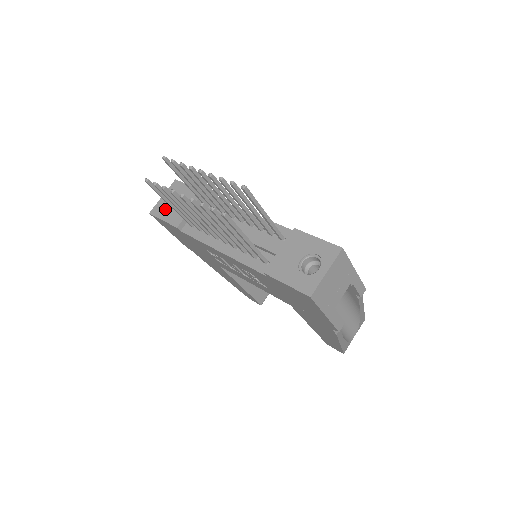
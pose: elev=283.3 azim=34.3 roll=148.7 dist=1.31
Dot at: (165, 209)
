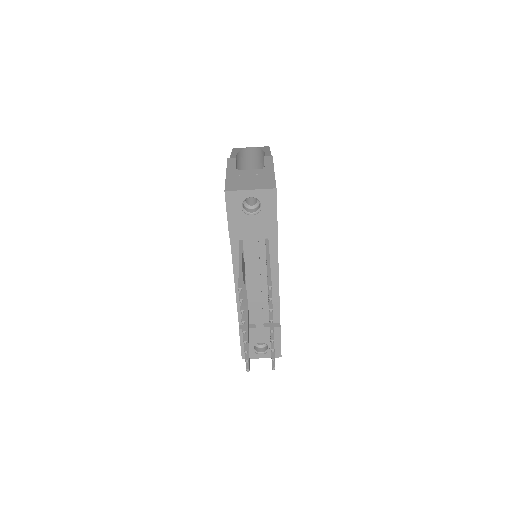
Dot at: (239, 208)
